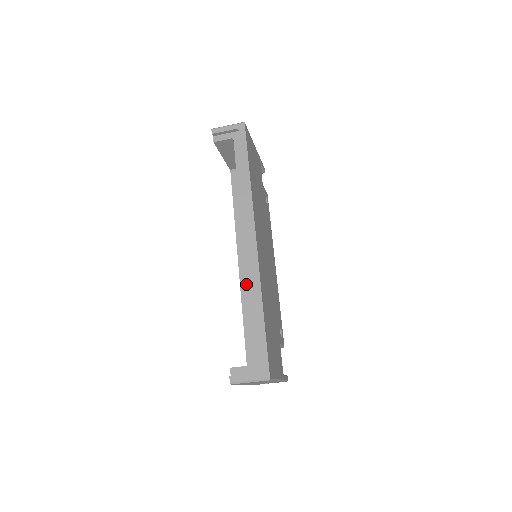
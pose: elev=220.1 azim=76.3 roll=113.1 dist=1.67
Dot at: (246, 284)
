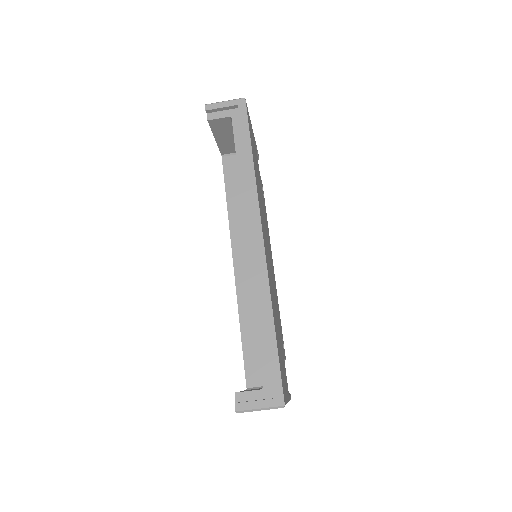
Dot at: (252, 291)
